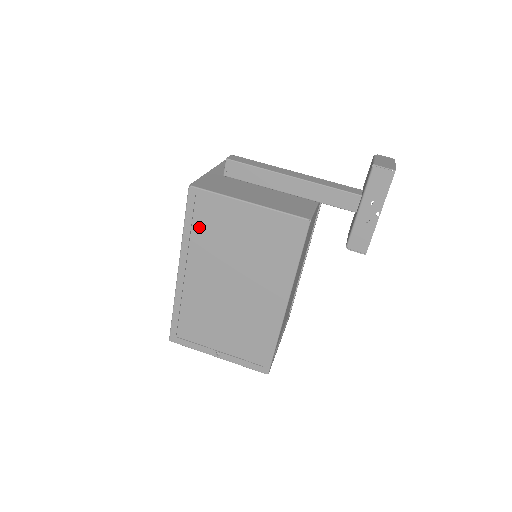
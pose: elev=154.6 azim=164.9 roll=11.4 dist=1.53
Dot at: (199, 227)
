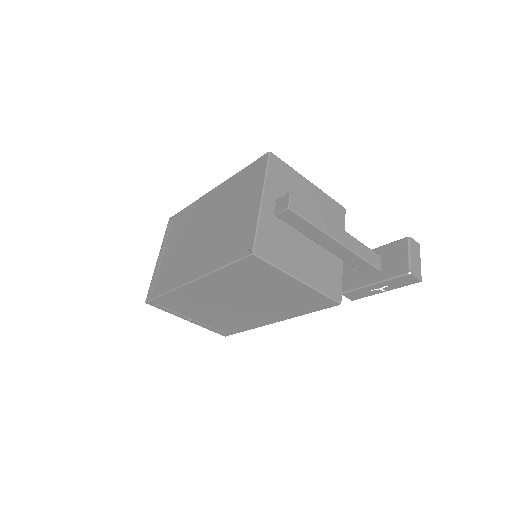
Dot at: (238, 273)
